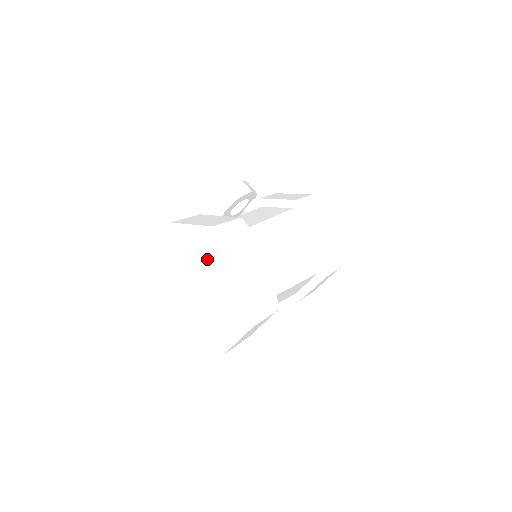
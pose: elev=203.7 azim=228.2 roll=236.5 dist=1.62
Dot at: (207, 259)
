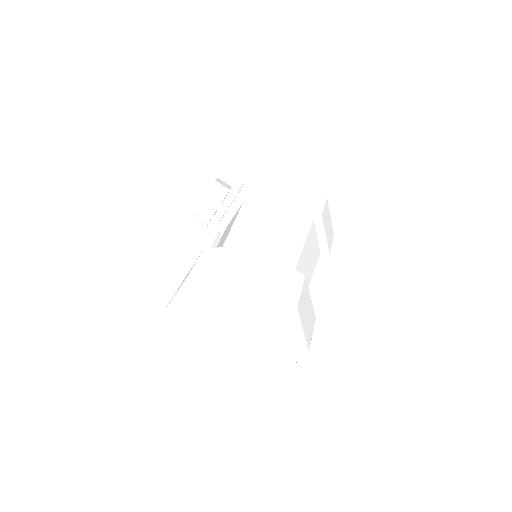
Dot at: (242, 303)
